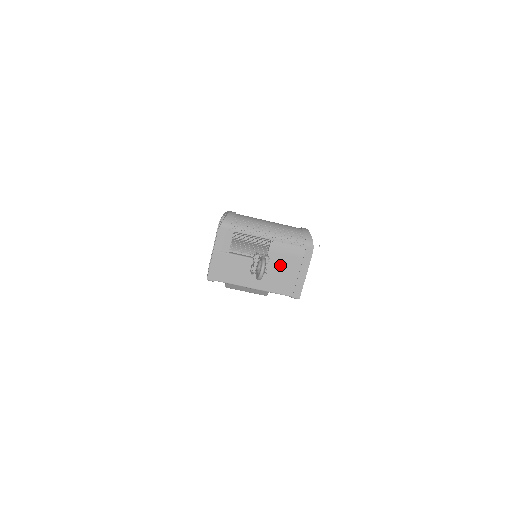
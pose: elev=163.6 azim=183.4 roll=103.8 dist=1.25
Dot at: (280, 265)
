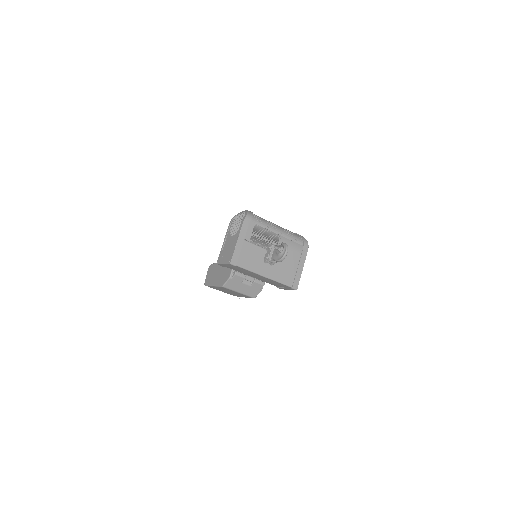
Dot at: (285, 258)
